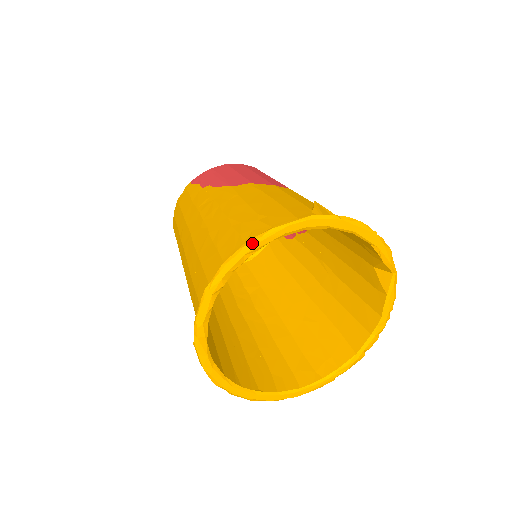
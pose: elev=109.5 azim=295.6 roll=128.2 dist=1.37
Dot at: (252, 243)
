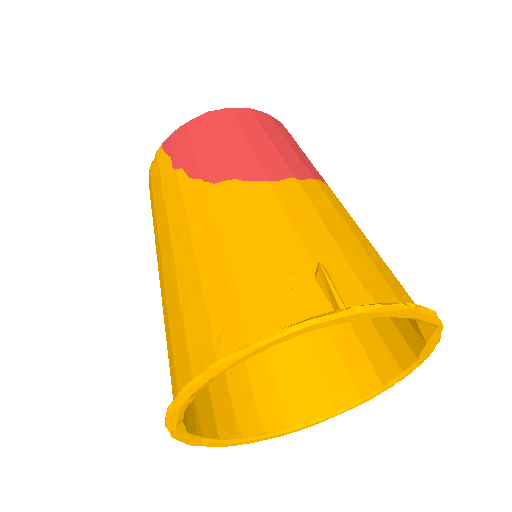
Dot at: (220, 366)
